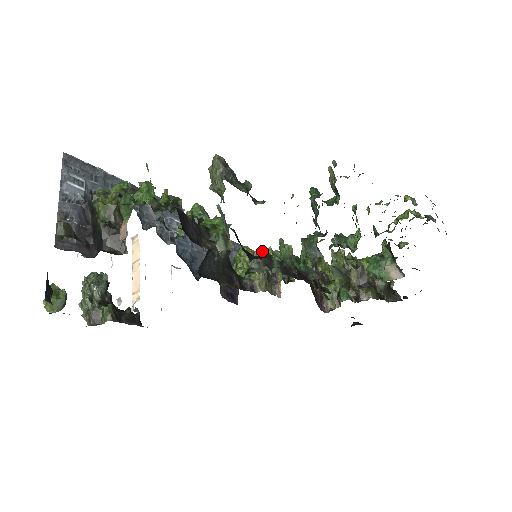
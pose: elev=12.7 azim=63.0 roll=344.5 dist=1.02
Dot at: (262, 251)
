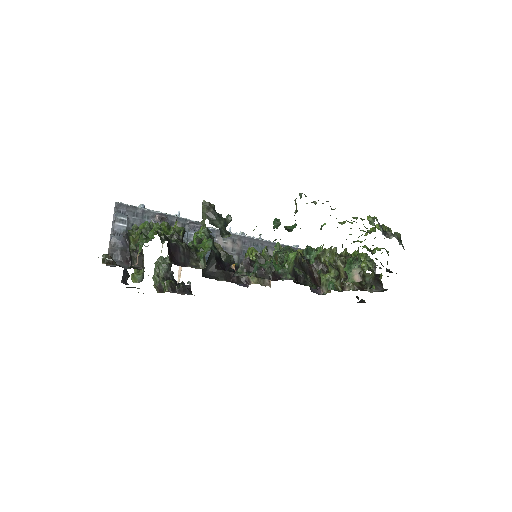
Dot at: (247, 259)
